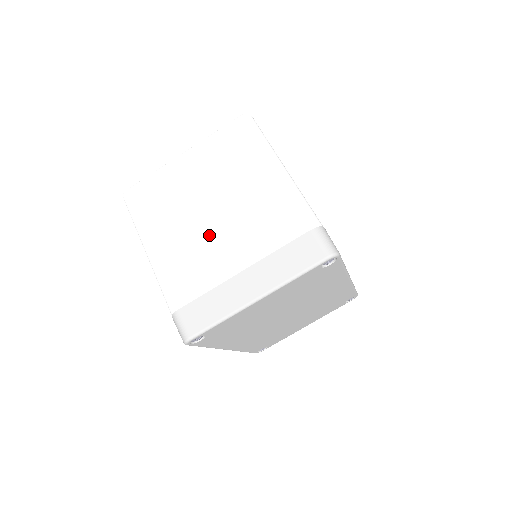
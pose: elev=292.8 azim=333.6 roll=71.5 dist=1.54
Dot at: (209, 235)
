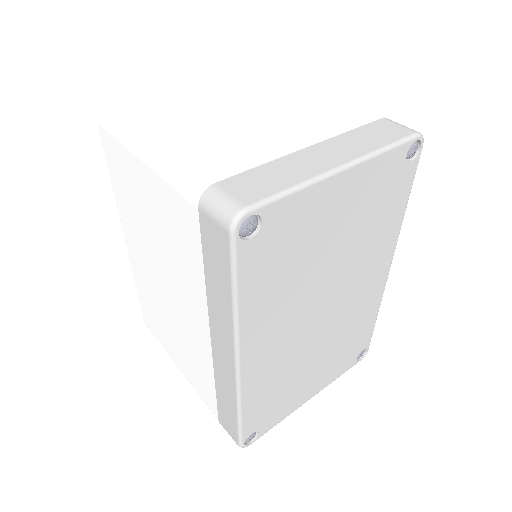
Dot at: (245, 127)
